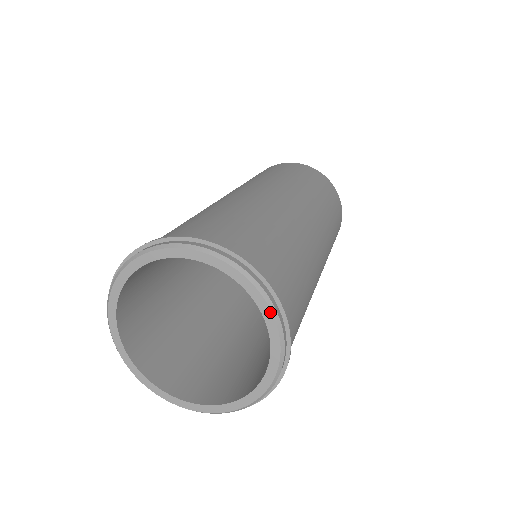
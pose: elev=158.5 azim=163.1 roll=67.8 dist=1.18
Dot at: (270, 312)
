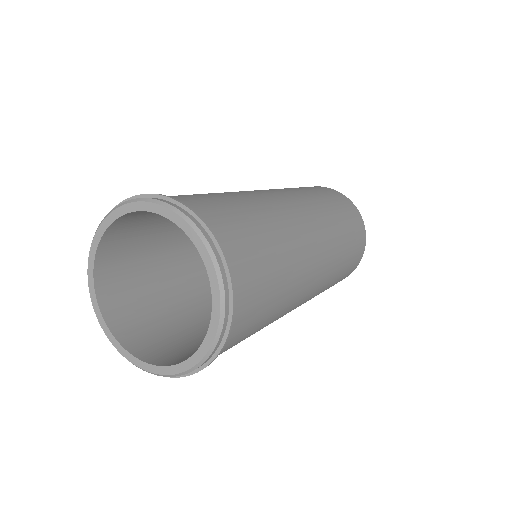
Dot at: (215, 332)
